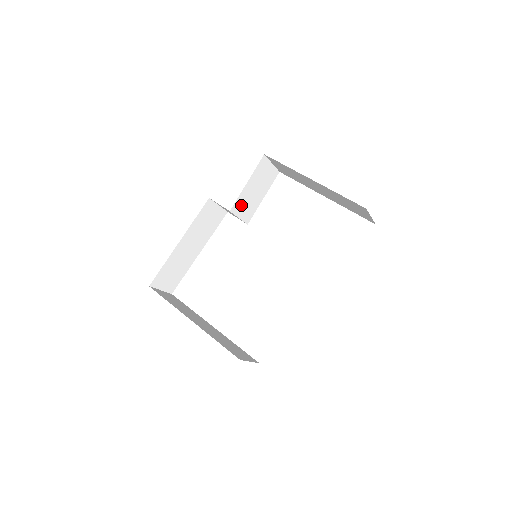
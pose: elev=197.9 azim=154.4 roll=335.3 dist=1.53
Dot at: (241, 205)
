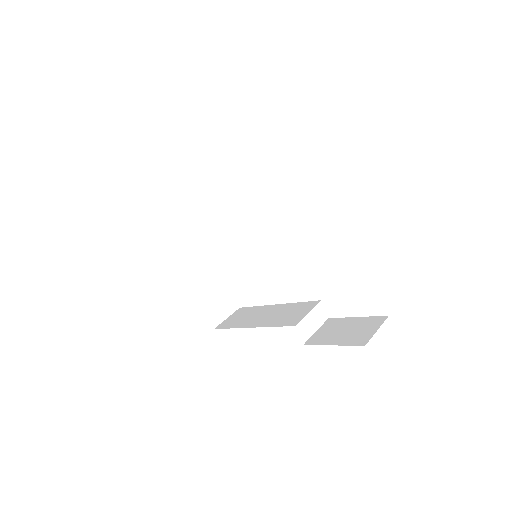
Dot at: occluded
